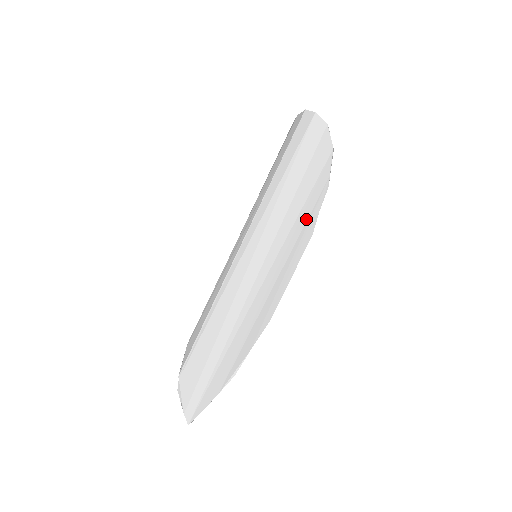
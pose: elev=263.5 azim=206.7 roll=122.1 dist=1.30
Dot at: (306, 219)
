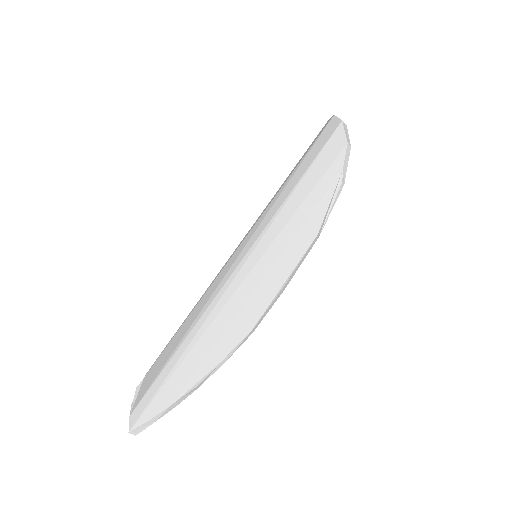
Dot at: (309, 213)
